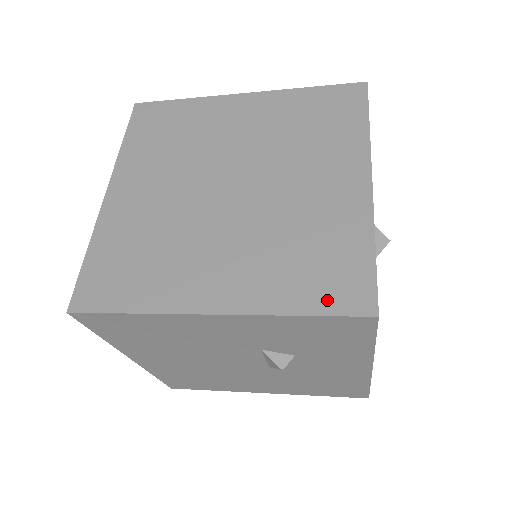
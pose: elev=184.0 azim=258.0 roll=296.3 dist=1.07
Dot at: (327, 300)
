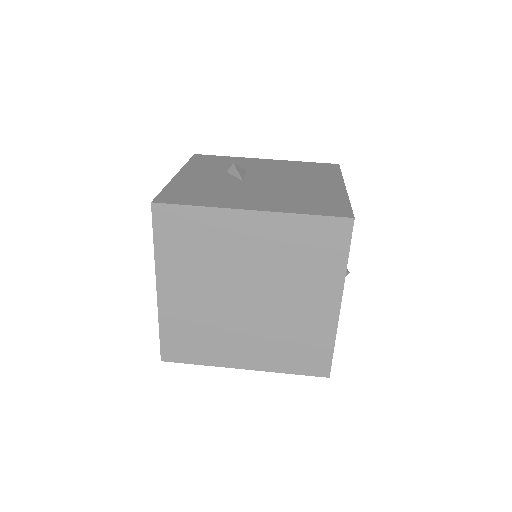
Dot at: (305, 369)
